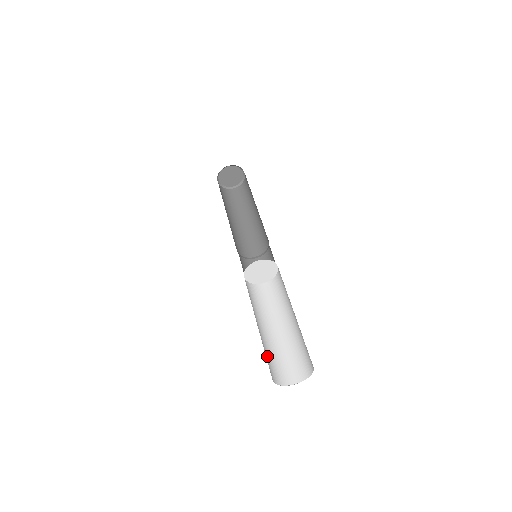
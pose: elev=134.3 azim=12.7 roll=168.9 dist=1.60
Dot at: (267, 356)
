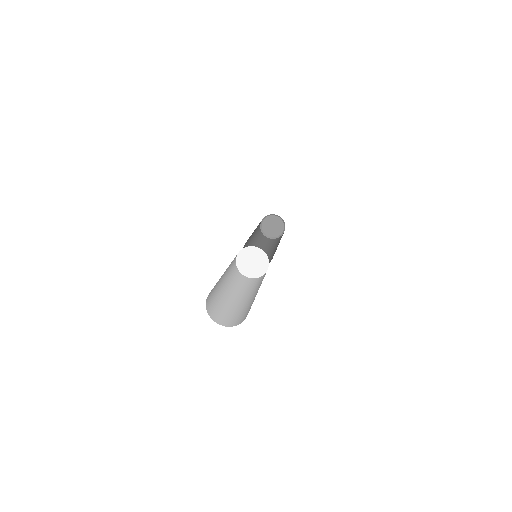
Dot at: (215, 287)
